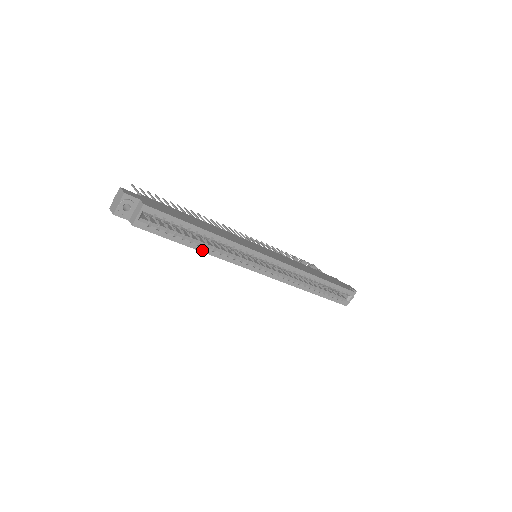
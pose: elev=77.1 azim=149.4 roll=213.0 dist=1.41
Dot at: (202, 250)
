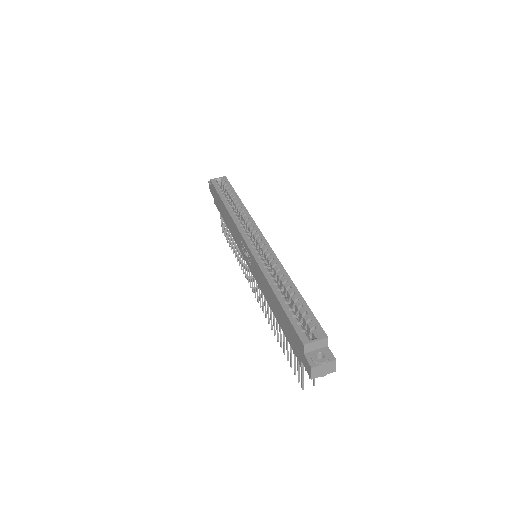
Dot at: (226, 206)
